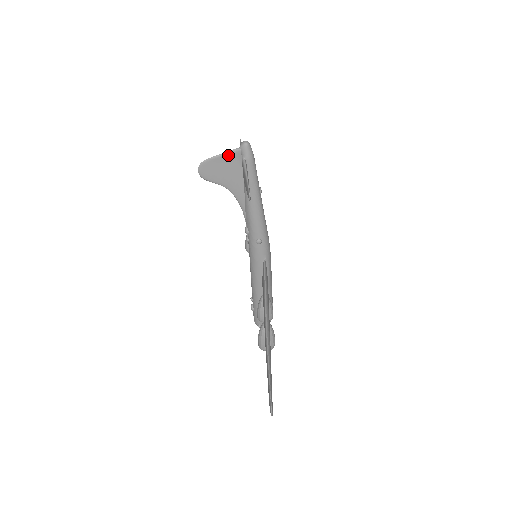
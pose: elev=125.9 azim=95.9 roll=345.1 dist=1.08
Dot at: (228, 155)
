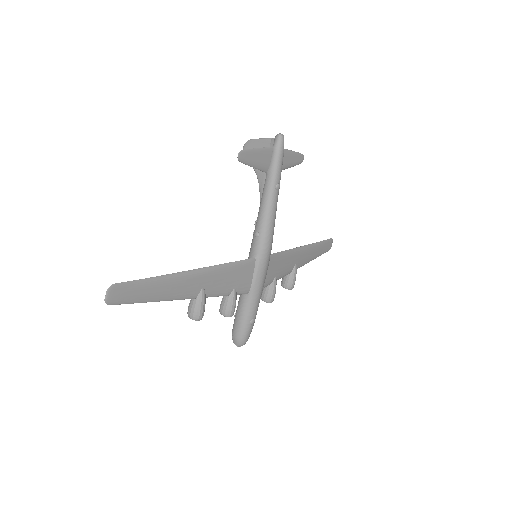
Dot at: (266, 141)
